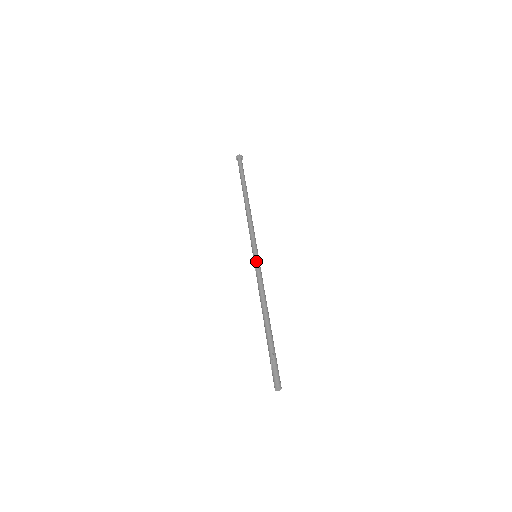
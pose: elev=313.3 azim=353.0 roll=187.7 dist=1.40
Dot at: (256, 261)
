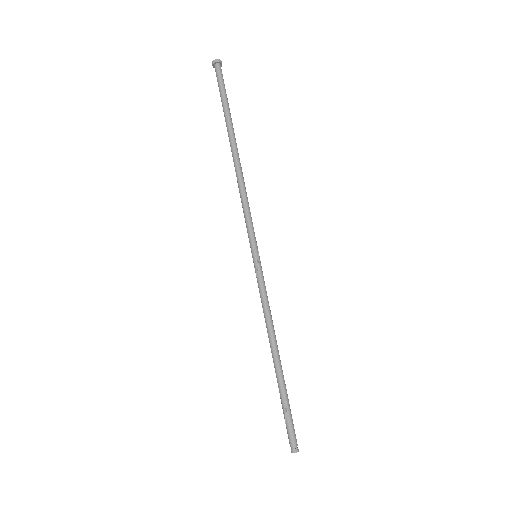
Dot at: (256, 267)
